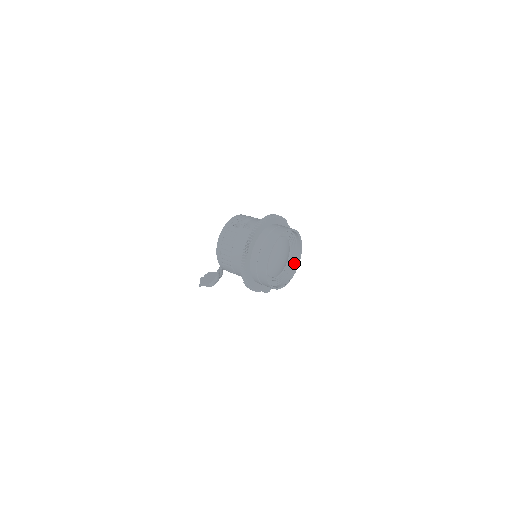
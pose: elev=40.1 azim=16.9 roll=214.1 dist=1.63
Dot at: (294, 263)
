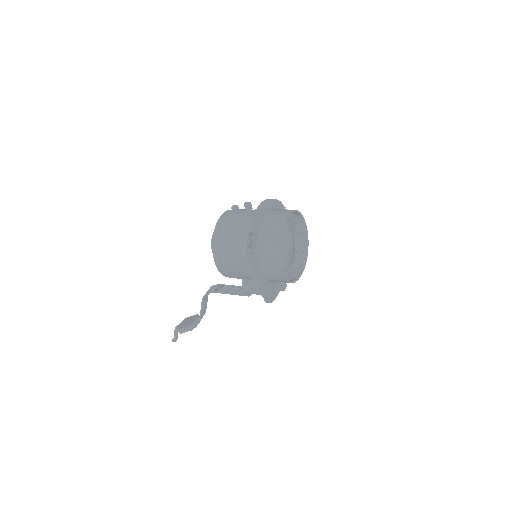
Dot at: (301, 260)
